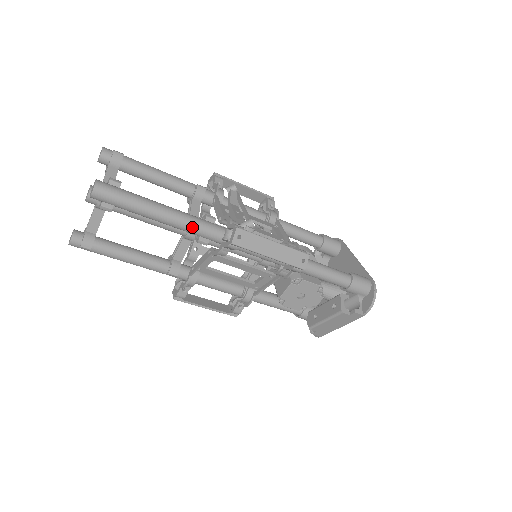
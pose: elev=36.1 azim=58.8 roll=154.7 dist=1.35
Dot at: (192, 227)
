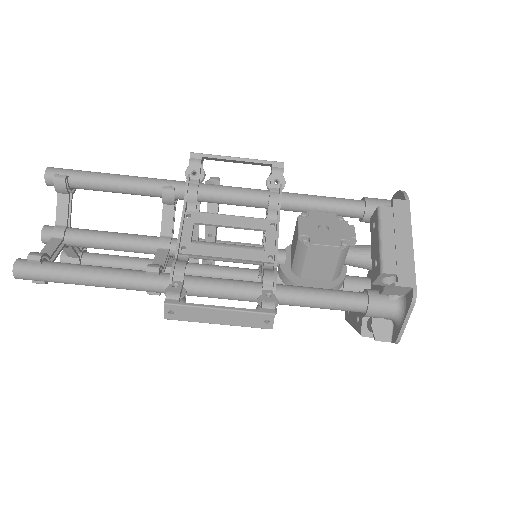
Dot at: (152, 179)
